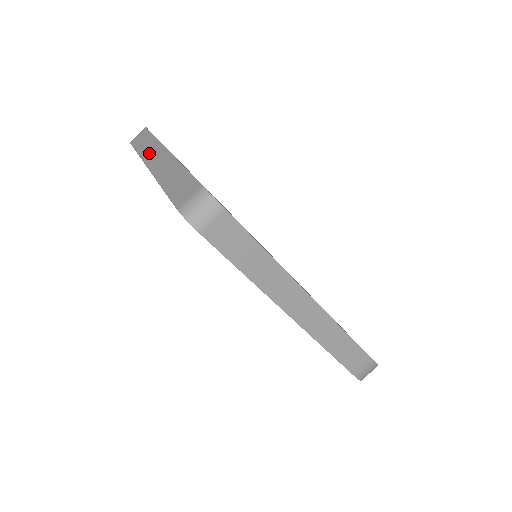
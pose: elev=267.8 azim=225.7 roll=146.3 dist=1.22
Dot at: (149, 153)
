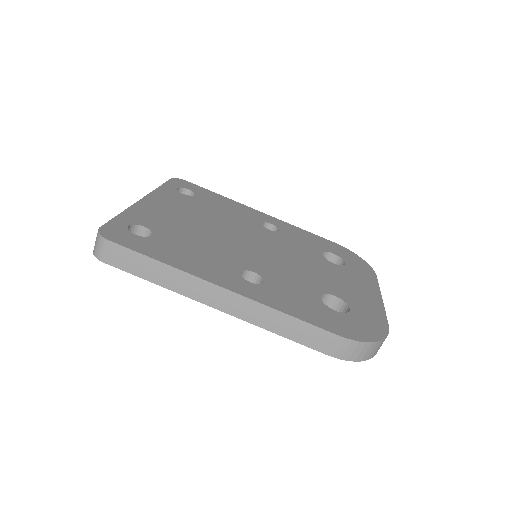
Dot at: occluded
